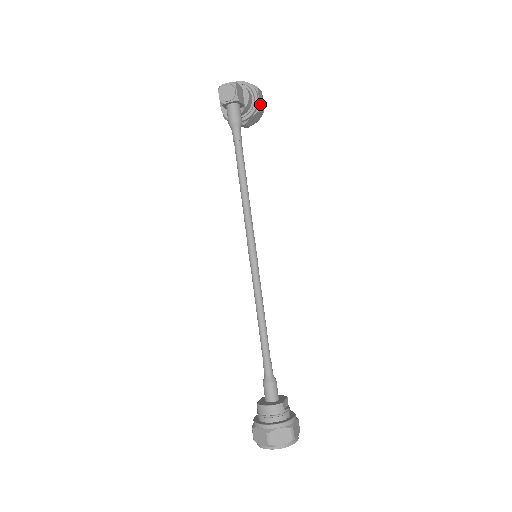
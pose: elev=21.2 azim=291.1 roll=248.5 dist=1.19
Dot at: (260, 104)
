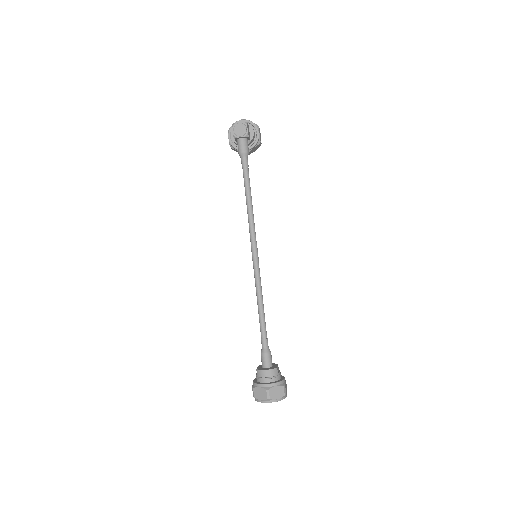
Dot at: (260, 139)
